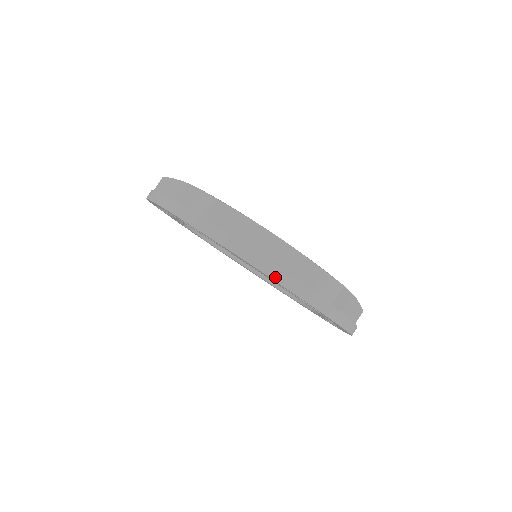
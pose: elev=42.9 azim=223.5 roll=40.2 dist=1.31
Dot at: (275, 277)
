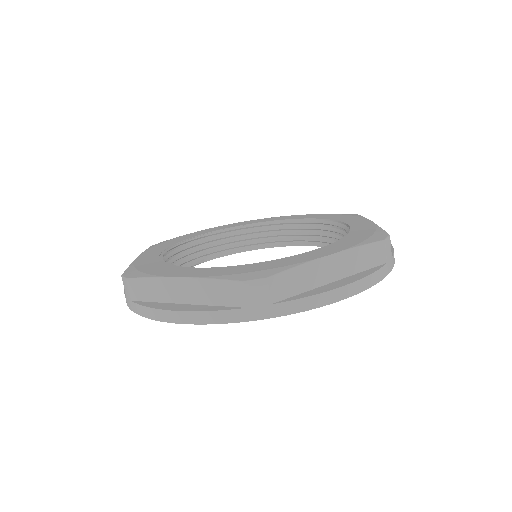
Dot at: (194, 321)
